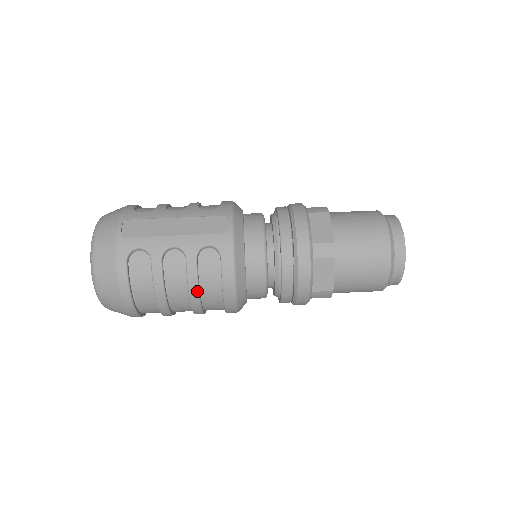
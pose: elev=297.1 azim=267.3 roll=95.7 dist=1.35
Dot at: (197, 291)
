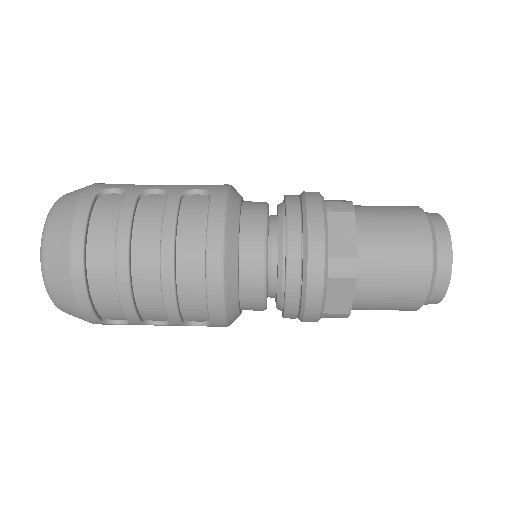
Dot at: (173, 231)
